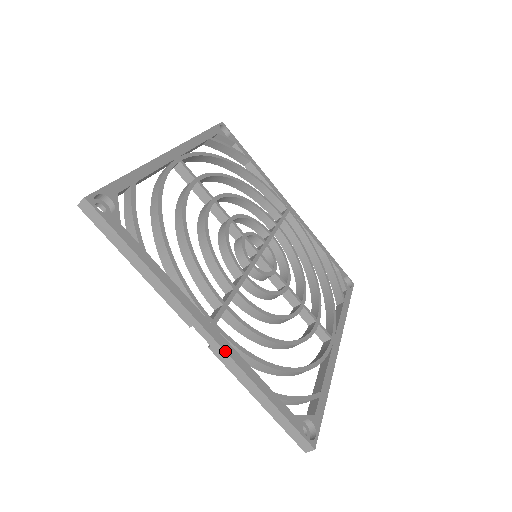
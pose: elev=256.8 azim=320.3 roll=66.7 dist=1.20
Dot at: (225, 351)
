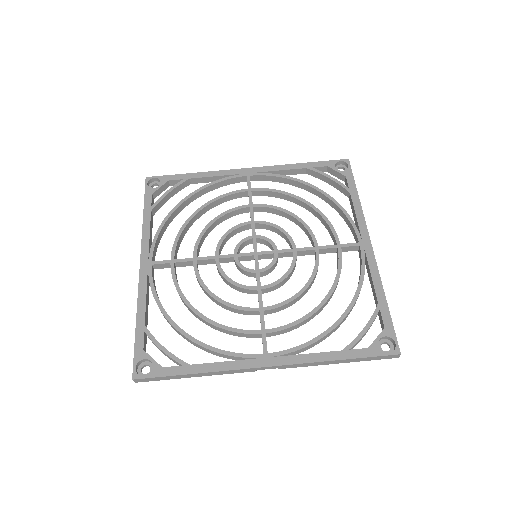
Dot at: (287, 365)
